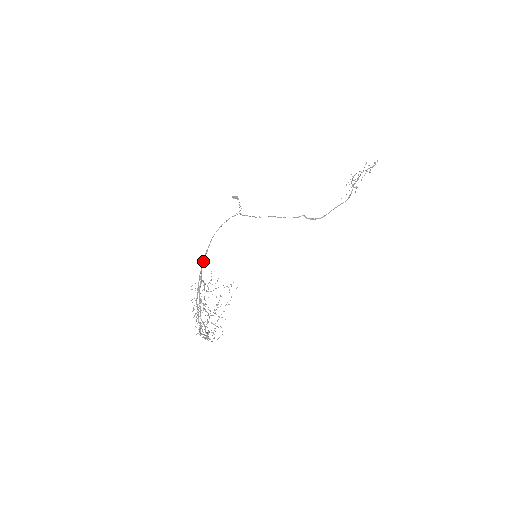
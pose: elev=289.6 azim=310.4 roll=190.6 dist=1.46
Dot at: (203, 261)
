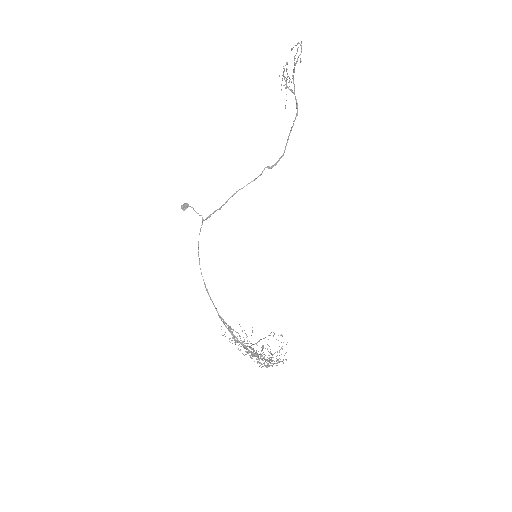
Dot at: occluded
